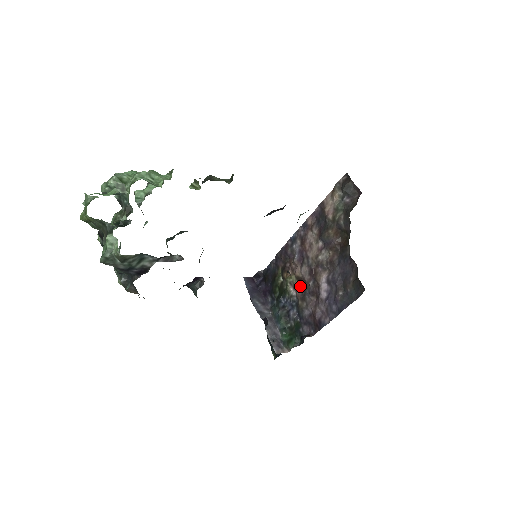
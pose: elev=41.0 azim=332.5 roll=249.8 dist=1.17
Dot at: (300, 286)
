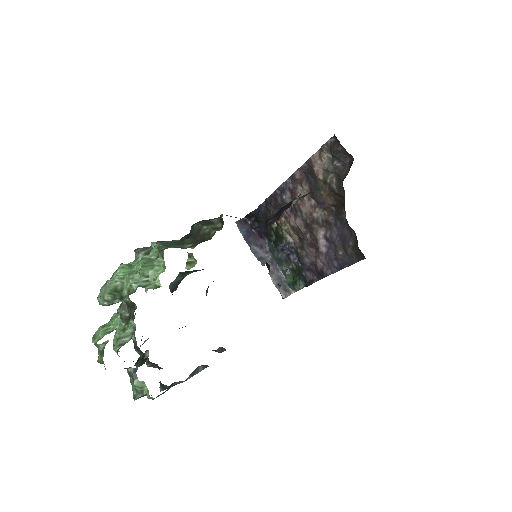
Dot at: (297, 236)
